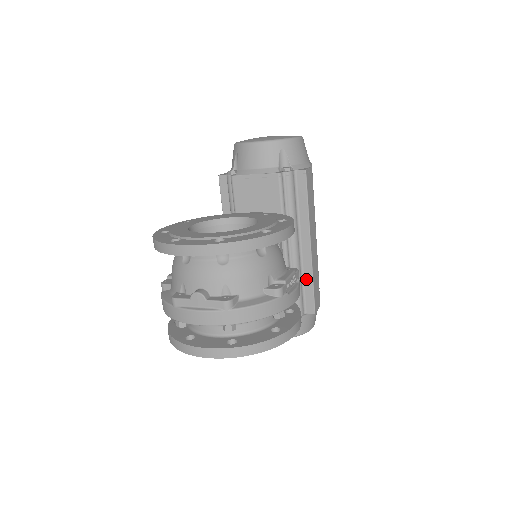
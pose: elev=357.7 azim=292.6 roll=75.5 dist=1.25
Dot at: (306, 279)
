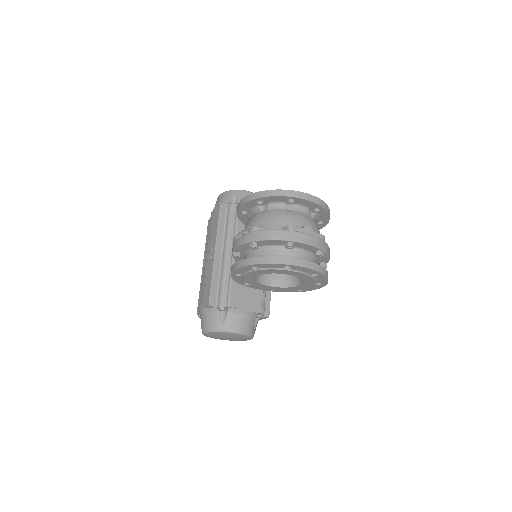
Dot at: occluded
